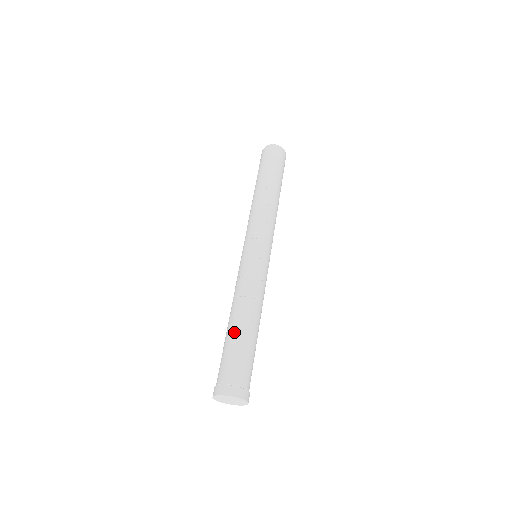
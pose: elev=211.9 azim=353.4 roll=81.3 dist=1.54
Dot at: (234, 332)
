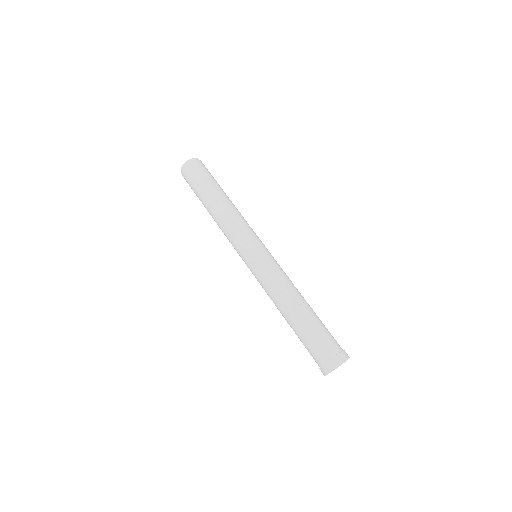
Dot at: (299, 322)
